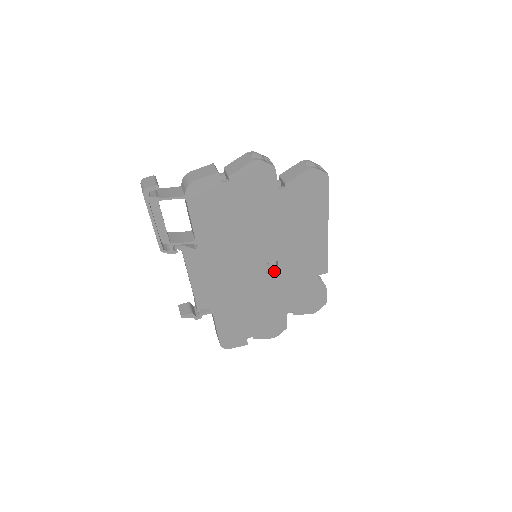
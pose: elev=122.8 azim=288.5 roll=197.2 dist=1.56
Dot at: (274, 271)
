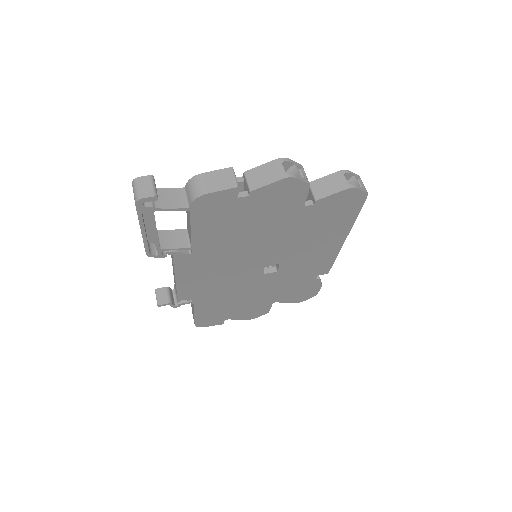
Dot at: (272, 272)
